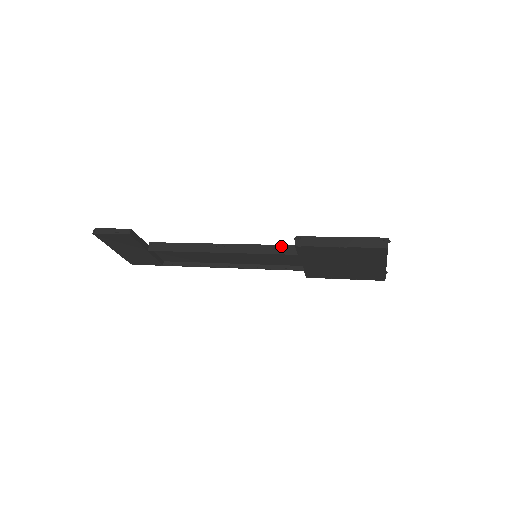
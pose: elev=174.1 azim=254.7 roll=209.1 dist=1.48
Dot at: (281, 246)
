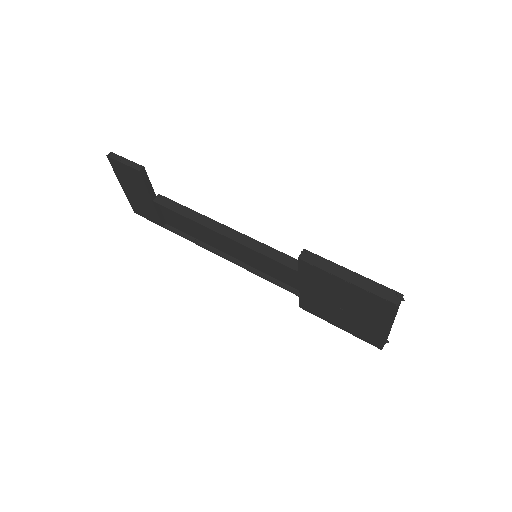
Dot at: (285, 255)
